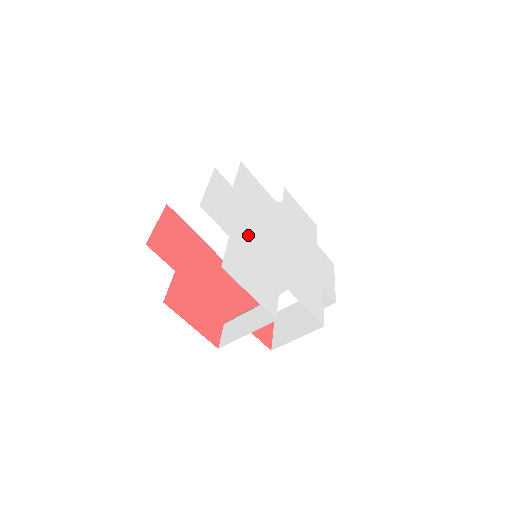
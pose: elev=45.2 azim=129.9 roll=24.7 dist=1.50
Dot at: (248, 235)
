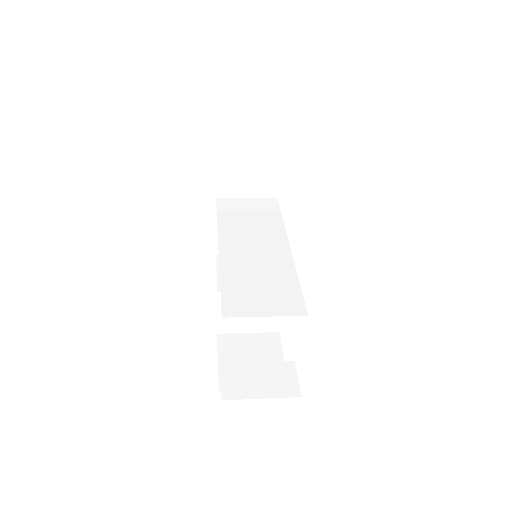
Dot at: occluded
